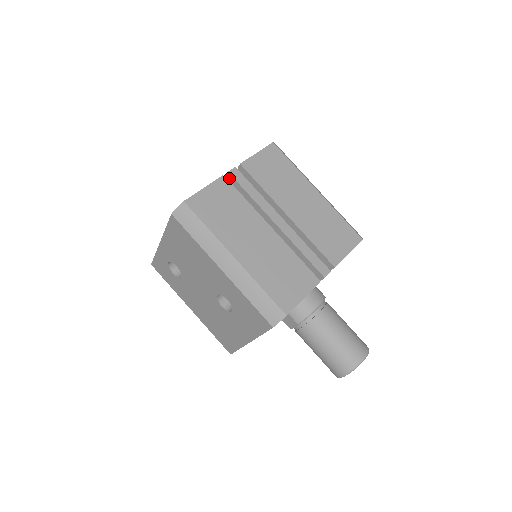
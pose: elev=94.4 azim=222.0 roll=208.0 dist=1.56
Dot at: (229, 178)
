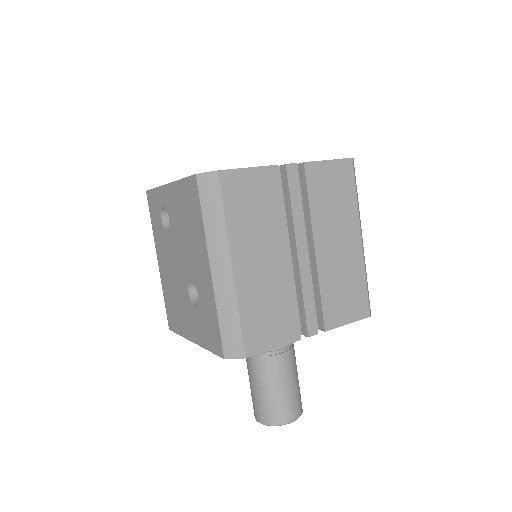
Dot at: (282, 170)
